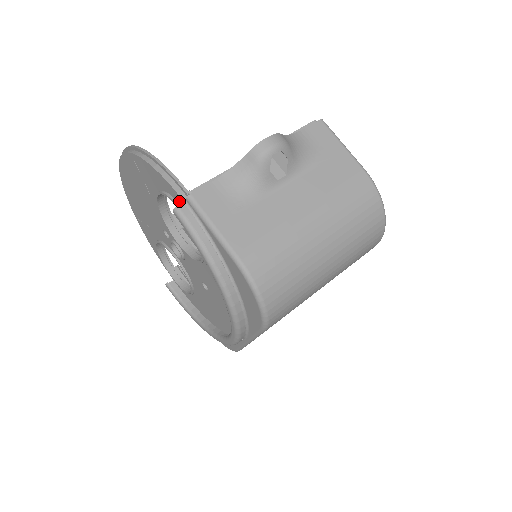
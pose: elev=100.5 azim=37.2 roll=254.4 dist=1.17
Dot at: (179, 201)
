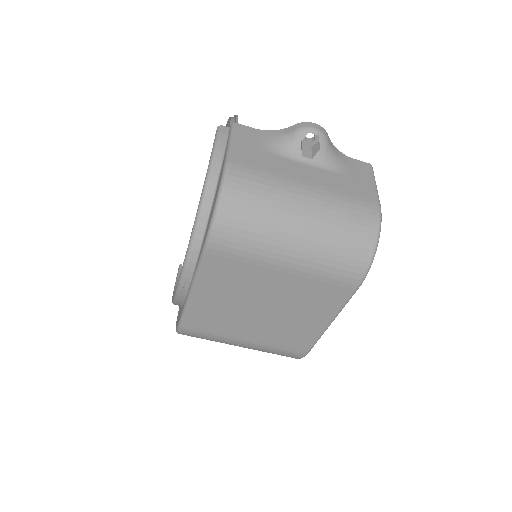
Dot at: occluded
